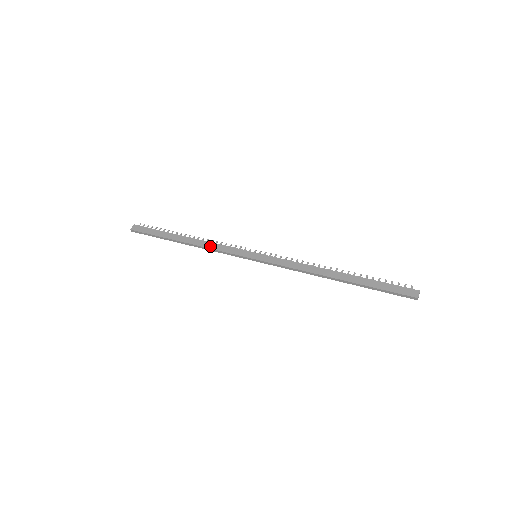
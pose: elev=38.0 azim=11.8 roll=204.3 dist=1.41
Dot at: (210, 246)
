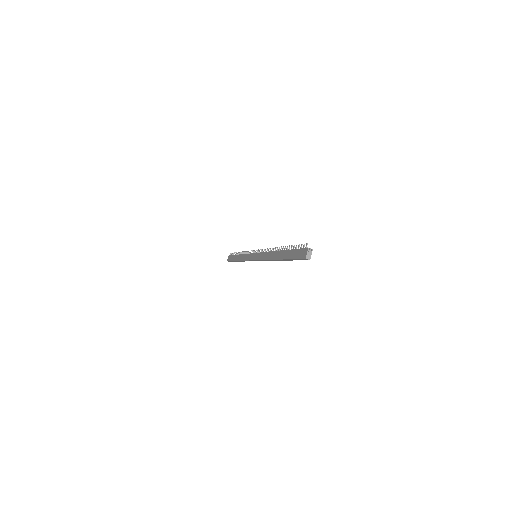
Dot at: (243, 258)
